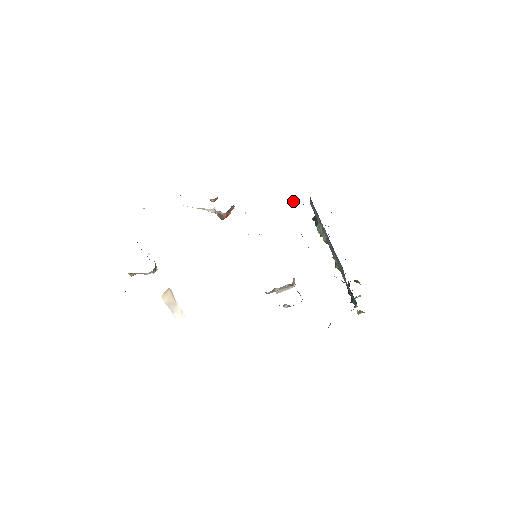
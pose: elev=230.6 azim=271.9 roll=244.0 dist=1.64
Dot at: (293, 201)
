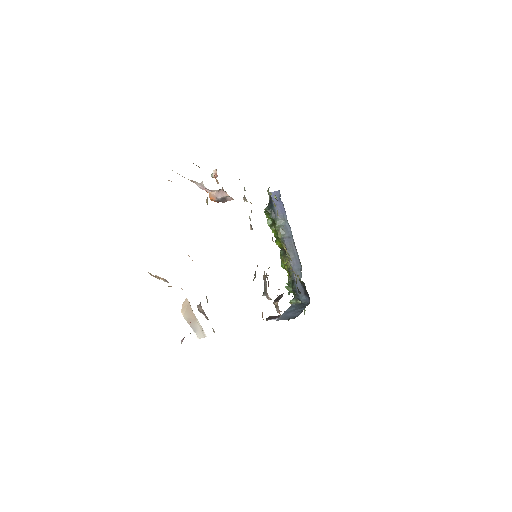
Dot at: occluded
